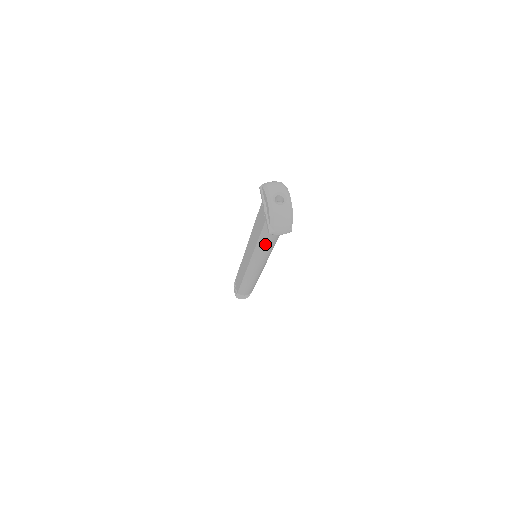
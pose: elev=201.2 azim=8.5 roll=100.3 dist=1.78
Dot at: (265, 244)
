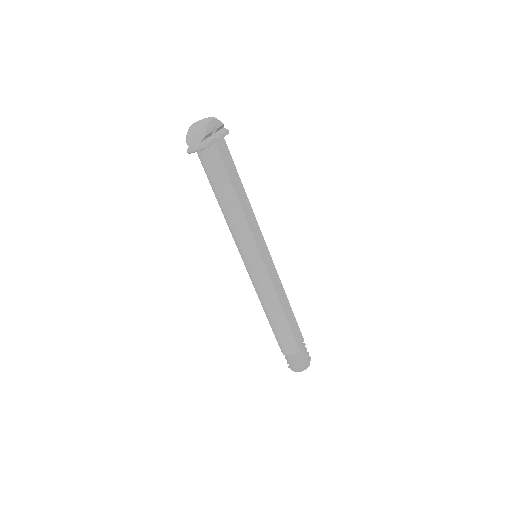
Dot at: (221, 199)
